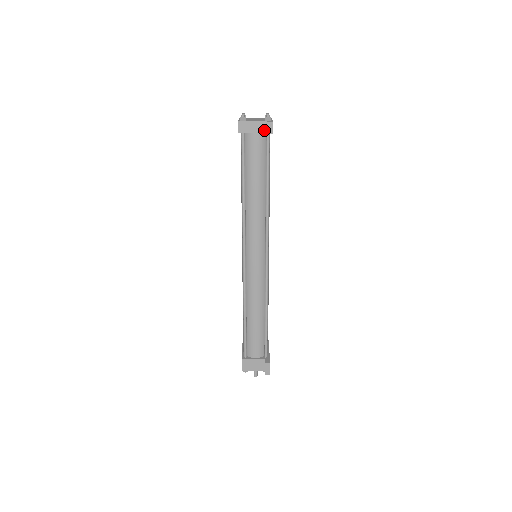
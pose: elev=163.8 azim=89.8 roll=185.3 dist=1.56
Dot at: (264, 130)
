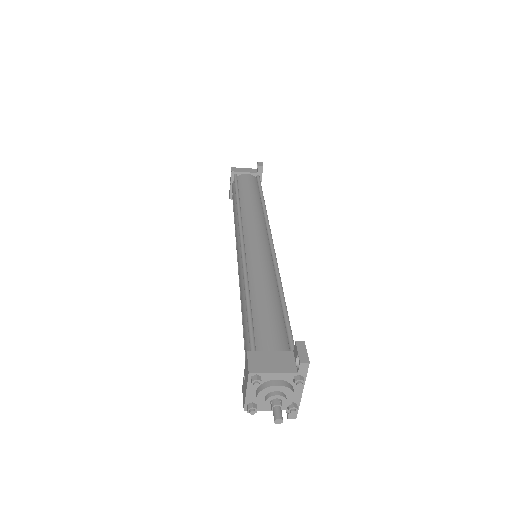
Dot at: (255, 172)
